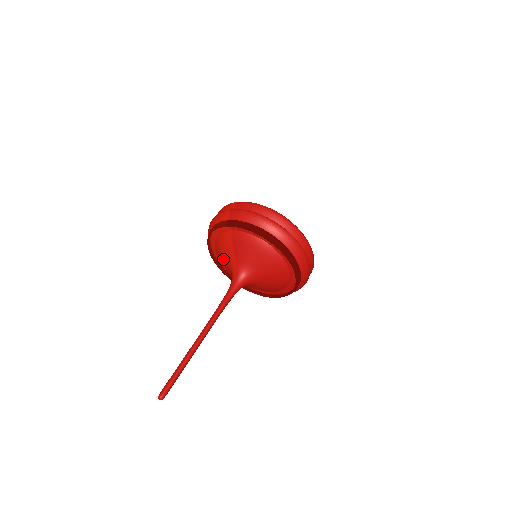
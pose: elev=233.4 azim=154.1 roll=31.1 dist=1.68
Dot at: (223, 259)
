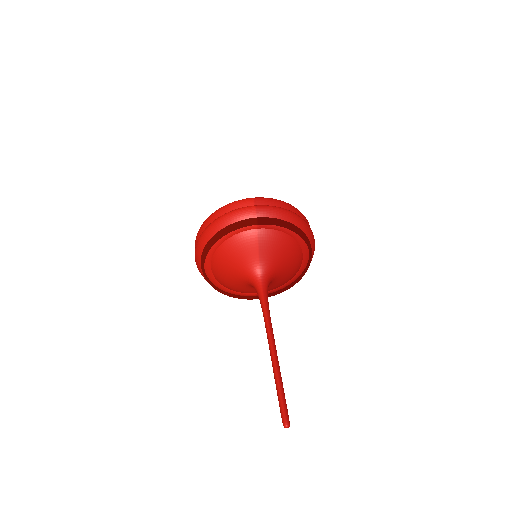
Dot at: (235, 262)
